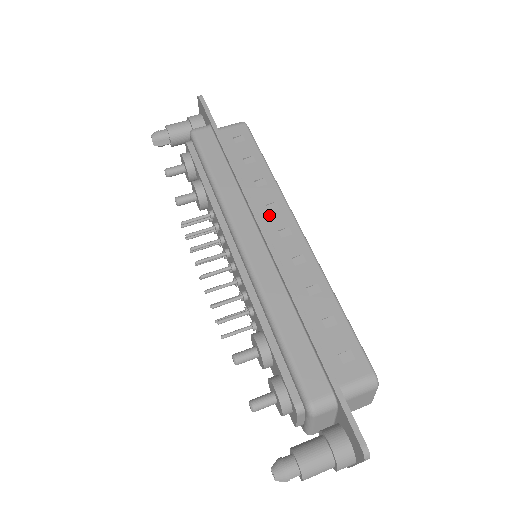
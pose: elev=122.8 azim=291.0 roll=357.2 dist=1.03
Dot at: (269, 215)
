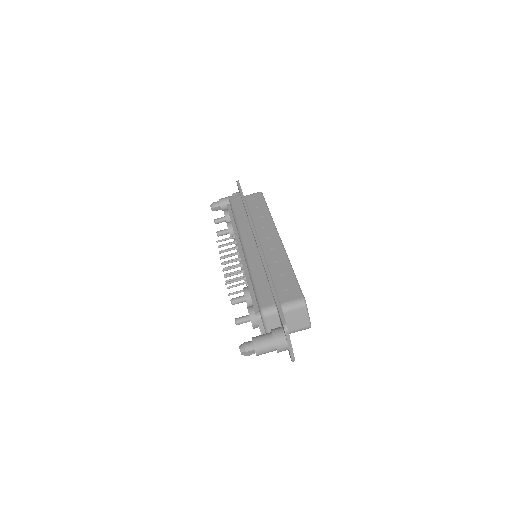
Dot at: (263, 231)
